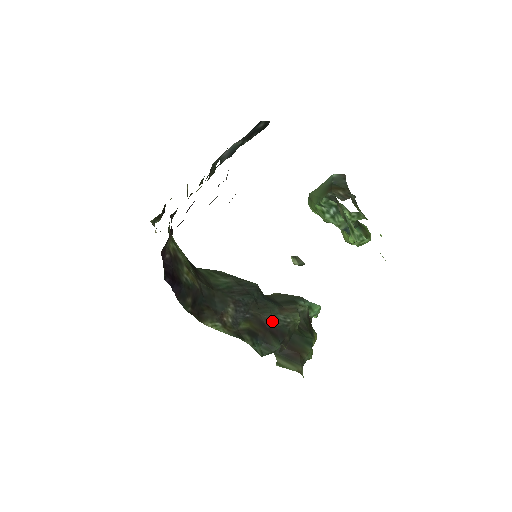
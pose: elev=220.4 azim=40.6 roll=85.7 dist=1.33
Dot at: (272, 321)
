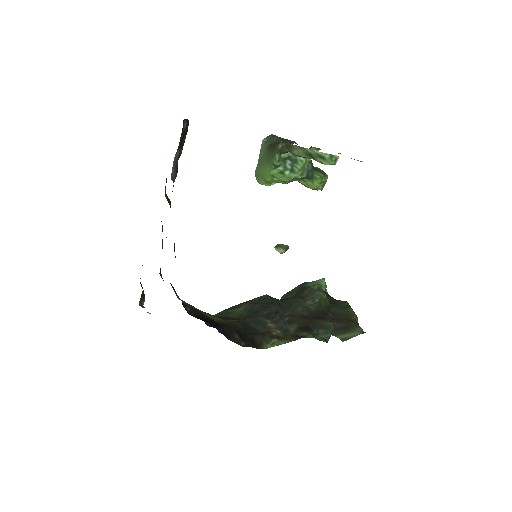
Dot at: (307, 309)
